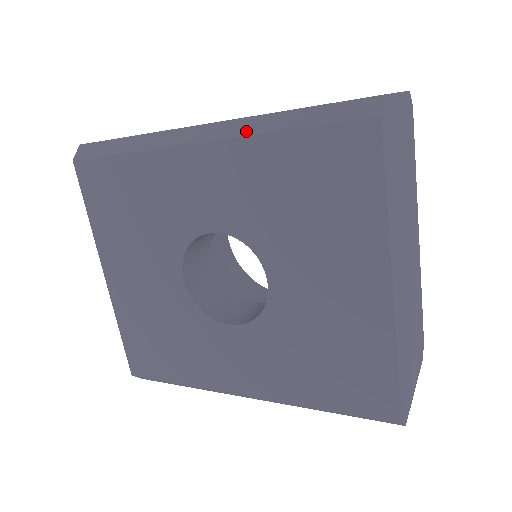
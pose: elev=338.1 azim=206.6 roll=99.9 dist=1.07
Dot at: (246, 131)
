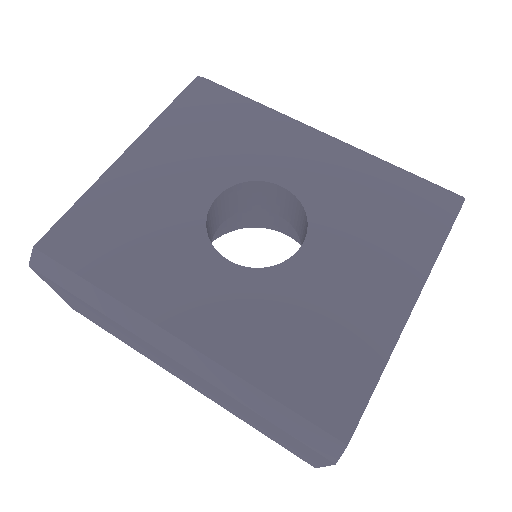
Dot at: (363, 151)
